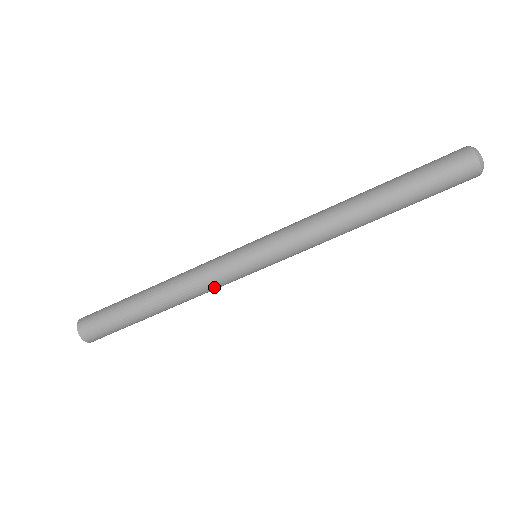
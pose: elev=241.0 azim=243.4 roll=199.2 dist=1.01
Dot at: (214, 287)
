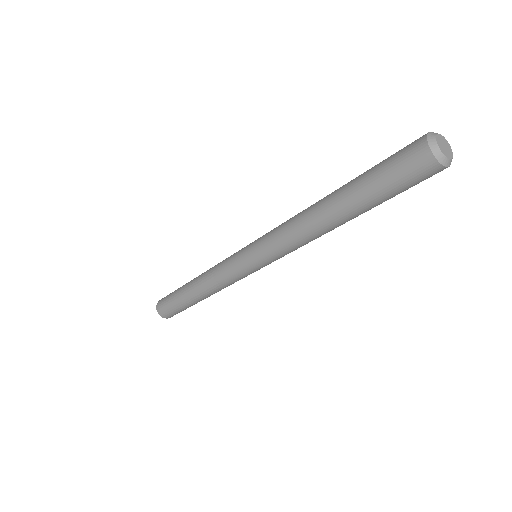
Dot at: (226, 282)
